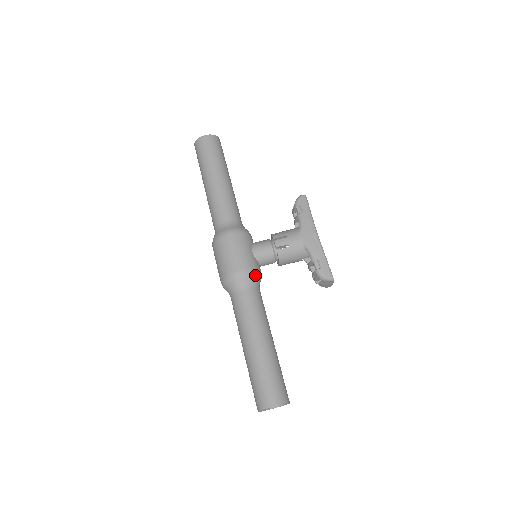
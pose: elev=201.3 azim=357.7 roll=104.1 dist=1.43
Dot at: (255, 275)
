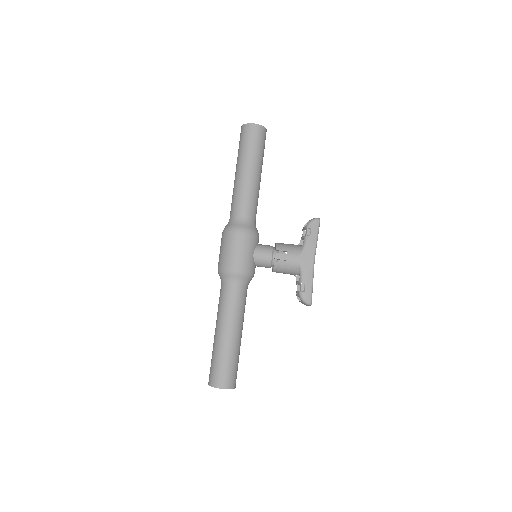
Dot at: (248, 276)
